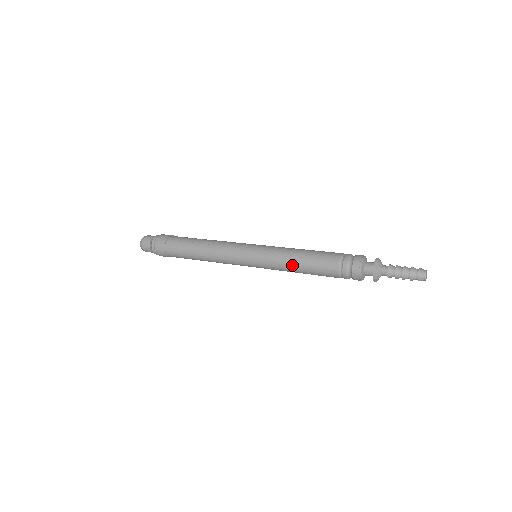
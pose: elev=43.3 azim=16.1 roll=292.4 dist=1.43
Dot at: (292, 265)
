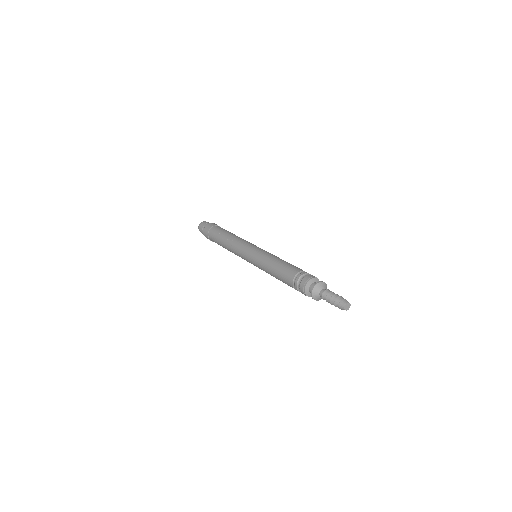
Dot at: (269, 273)
